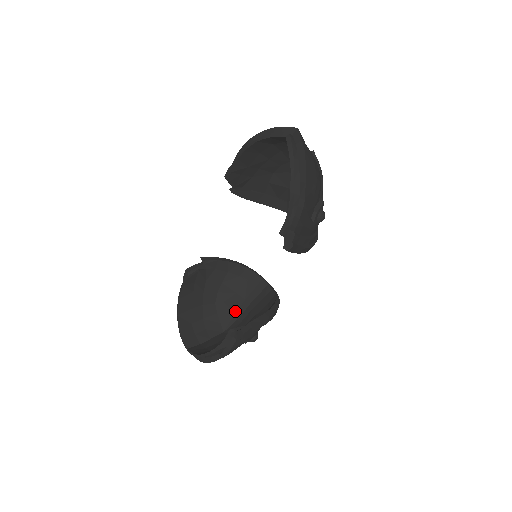
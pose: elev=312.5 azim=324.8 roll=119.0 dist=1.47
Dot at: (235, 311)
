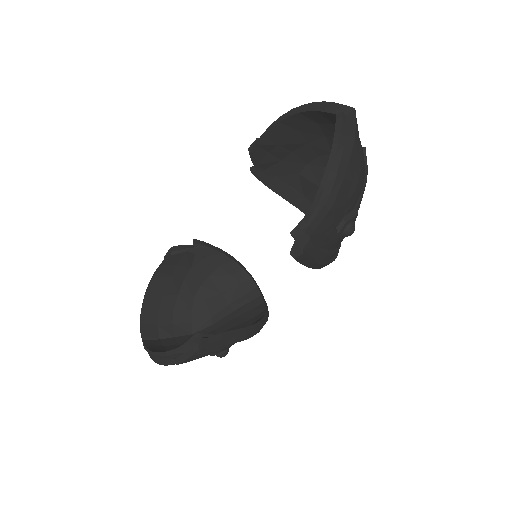
Dot at: (213, 314)
